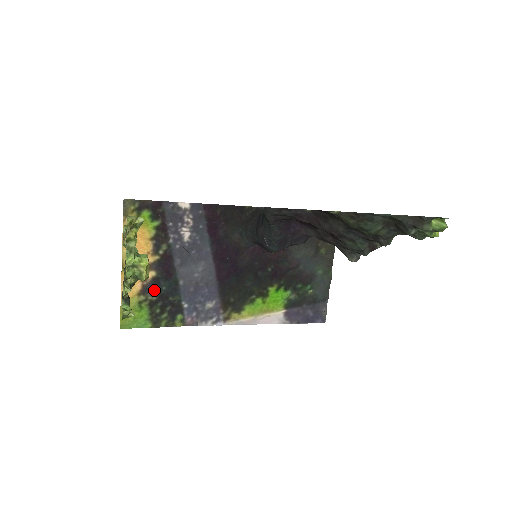
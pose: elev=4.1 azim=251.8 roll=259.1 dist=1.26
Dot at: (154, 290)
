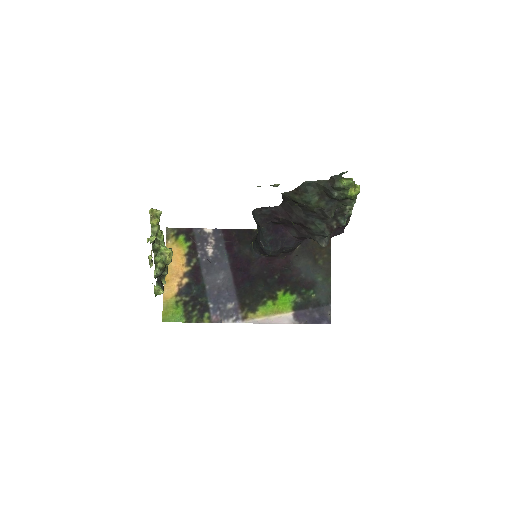
Dot at: (187, 293)
